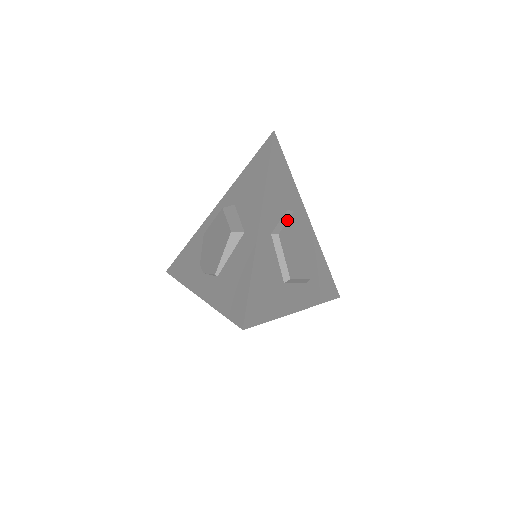
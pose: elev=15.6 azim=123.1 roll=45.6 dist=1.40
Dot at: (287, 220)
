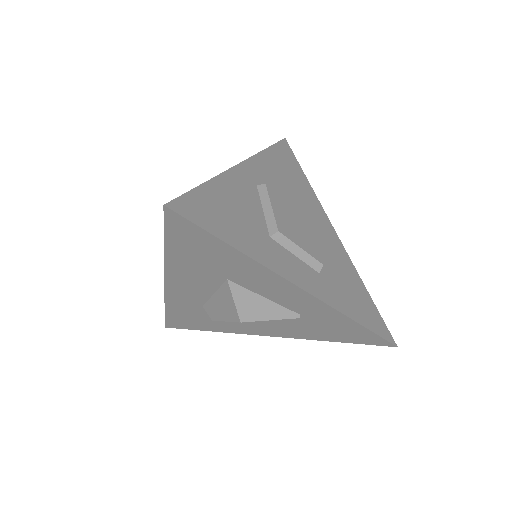
Dot at: occluded
